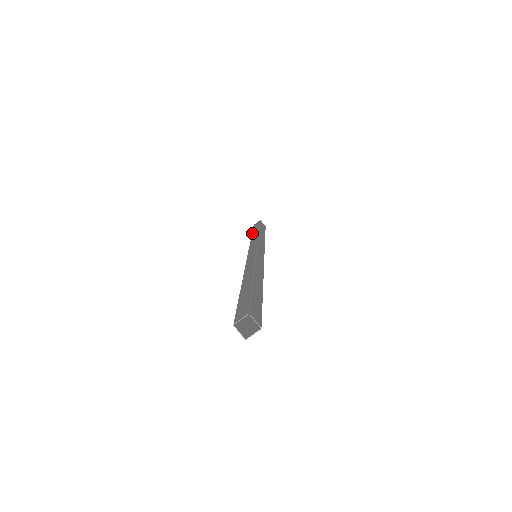
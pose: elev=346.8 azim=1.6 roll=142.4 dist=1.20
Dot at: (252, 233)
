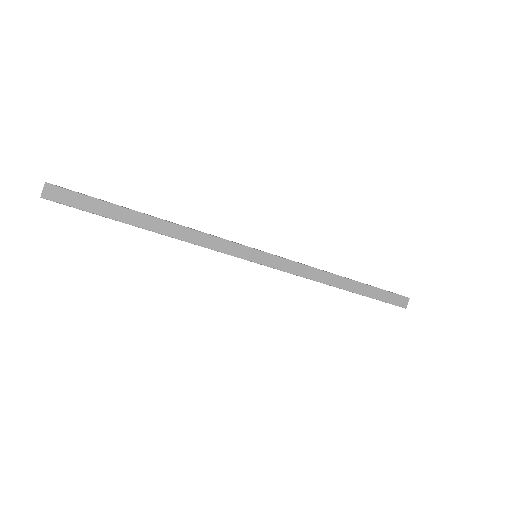
Dot at: occluded
